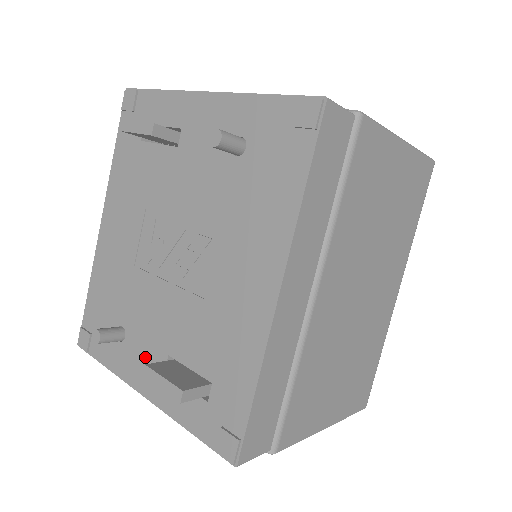
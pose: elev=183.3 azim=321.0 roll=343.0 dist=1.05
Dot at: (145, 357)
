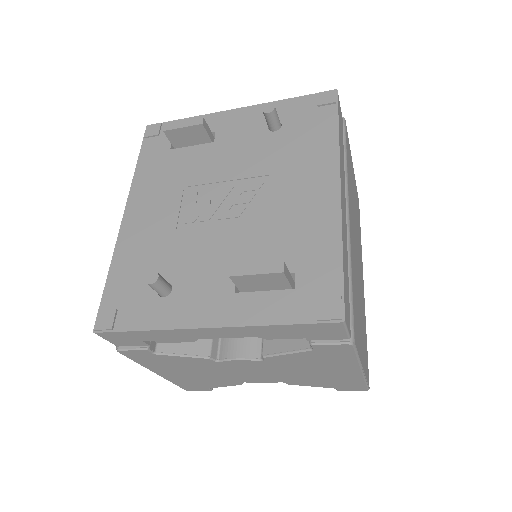
Dot at: (205, 293)
